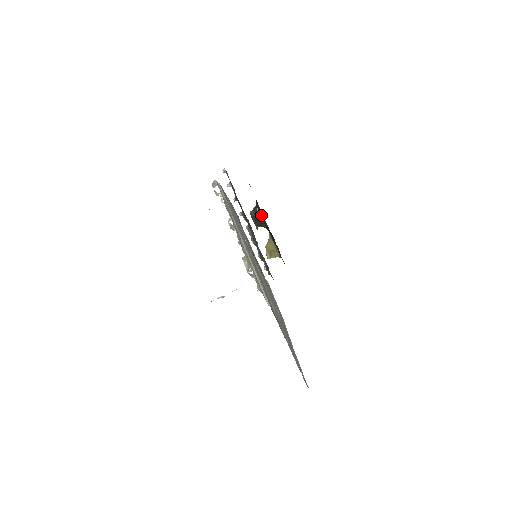
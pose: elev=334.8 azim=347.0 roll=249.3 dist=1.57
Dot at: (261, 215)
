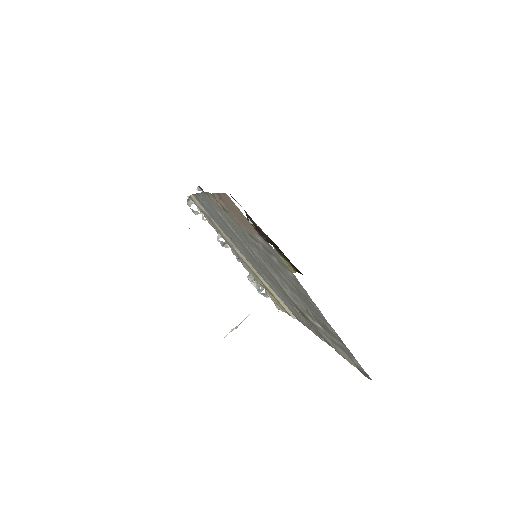
Dot at: (256, 227)
